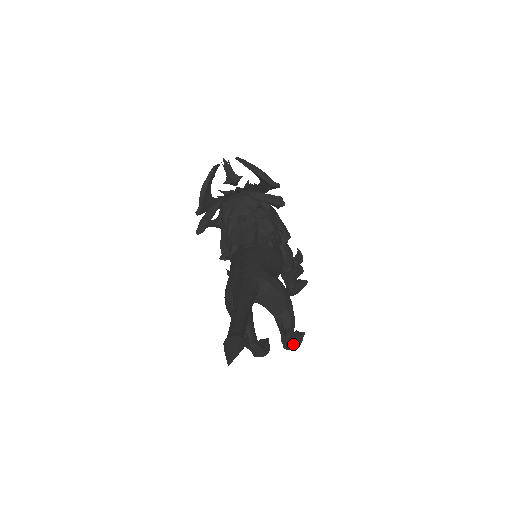
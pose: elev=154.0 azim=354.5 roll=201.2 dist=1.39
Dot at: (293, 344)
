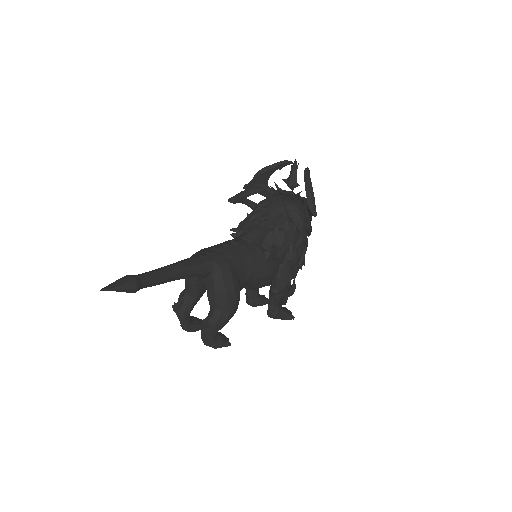
Dot at: (208, 341)
